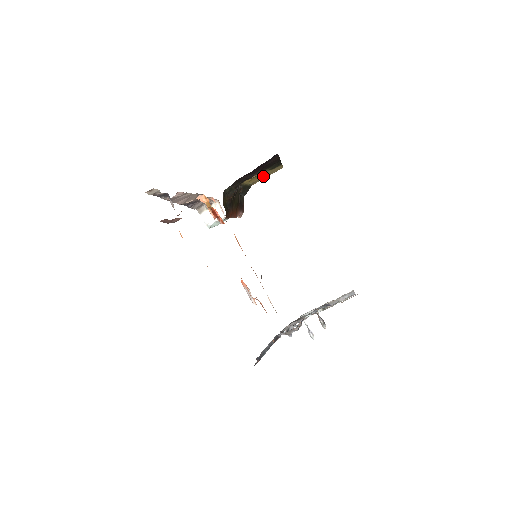
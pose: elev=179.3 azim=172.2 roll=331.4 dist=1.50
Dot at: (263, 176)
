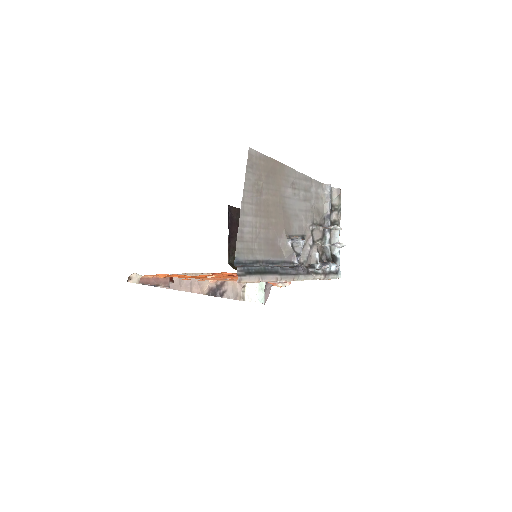
Dot at: occluded
